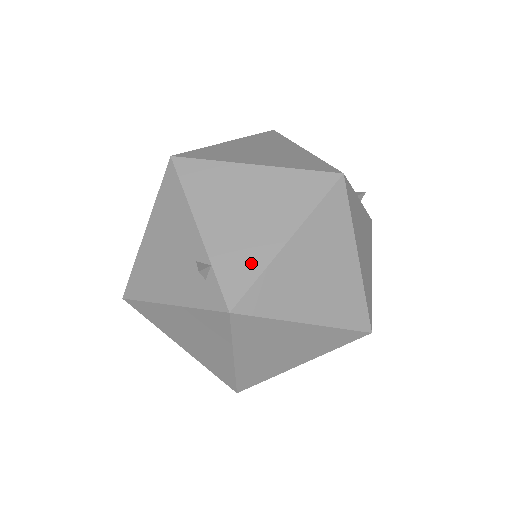
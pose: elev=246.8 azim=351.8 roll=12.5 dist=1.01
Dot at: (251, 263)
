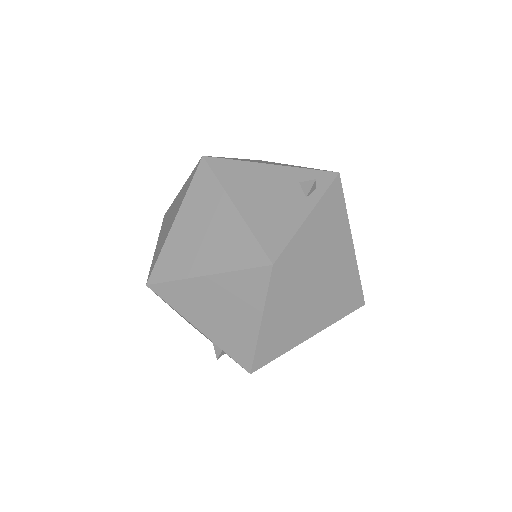
Dot at: (245, 344)
